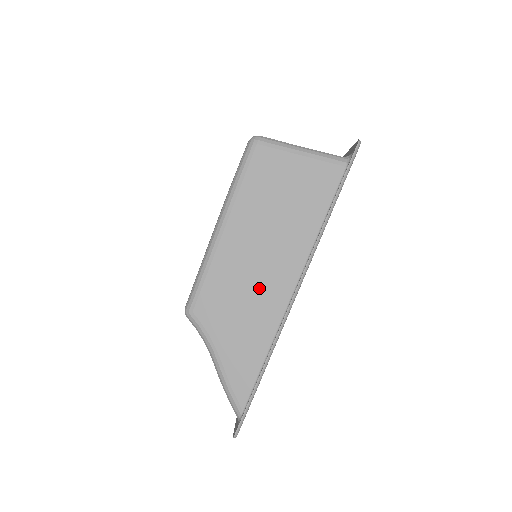
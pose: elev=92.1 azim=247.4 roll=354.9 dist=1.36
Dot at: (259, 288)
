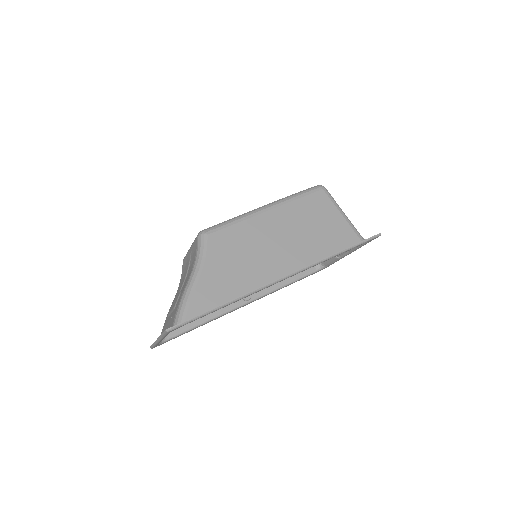
Dot at: (262, 258)
